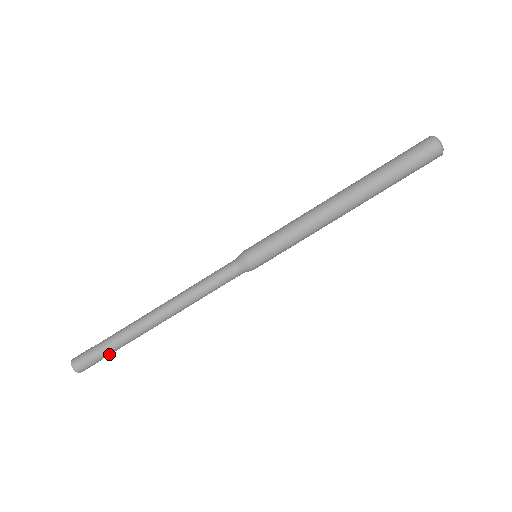
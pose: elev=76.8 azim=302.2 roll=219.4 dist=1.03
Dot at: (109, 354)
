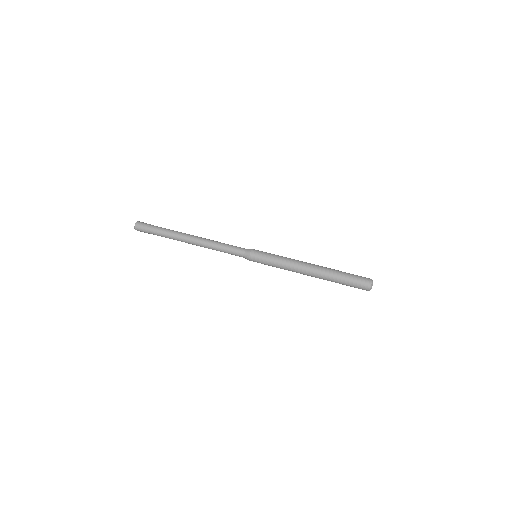
Dot at: occluded
